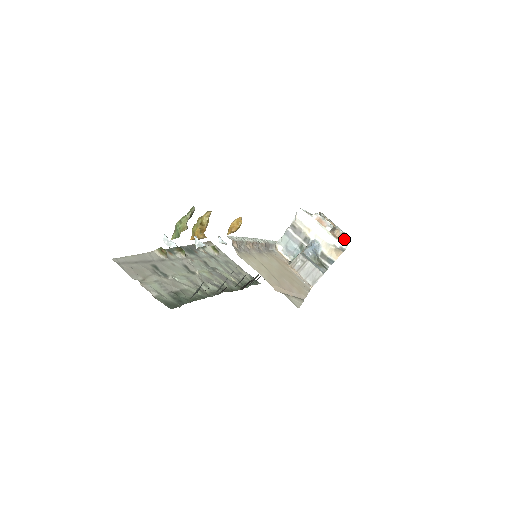
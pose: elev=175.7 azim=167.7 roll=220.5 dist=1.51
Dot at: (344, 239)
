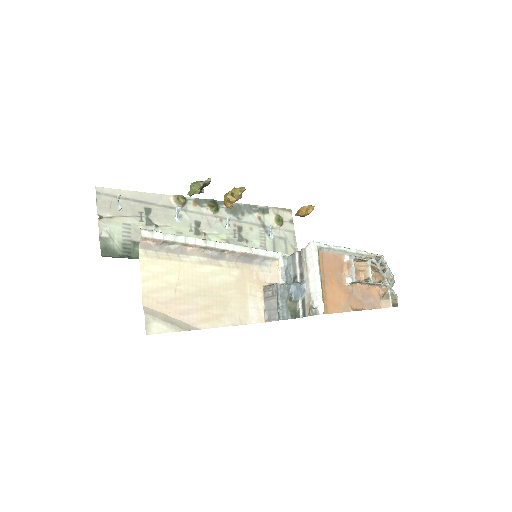
Dot at: (386, 300)
